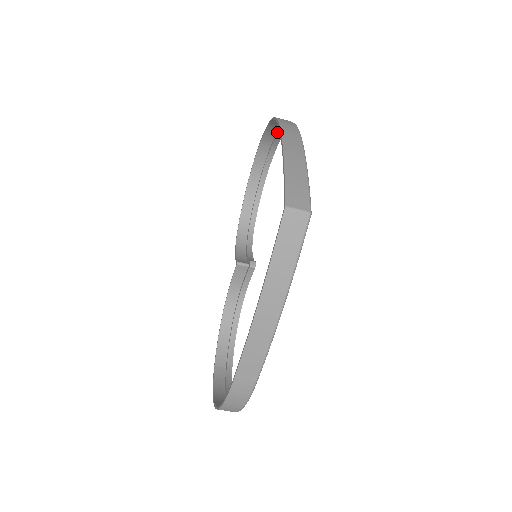
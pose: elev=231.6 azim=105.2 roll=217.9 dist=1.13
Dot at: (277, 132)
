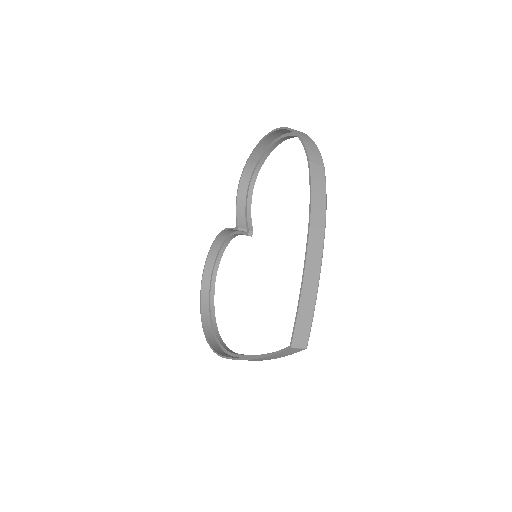
Dot at: occluded
